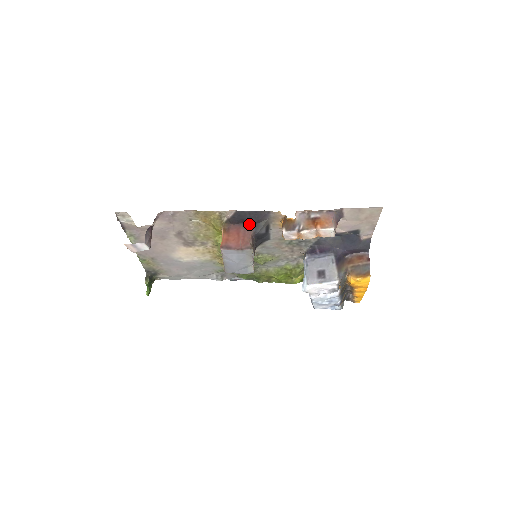
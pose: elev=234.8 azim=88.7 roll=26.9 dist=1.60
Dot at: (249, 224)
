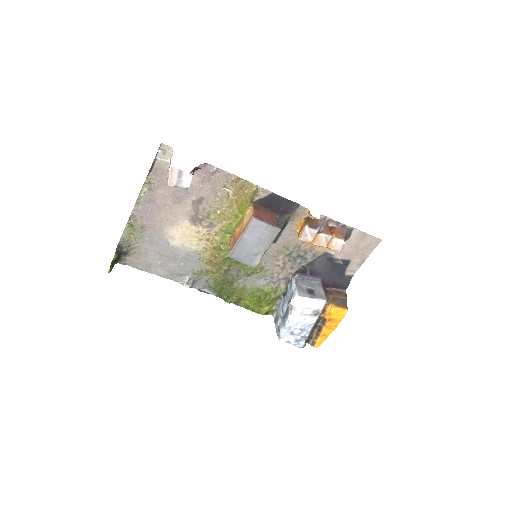
Dot at: (276, 211)
